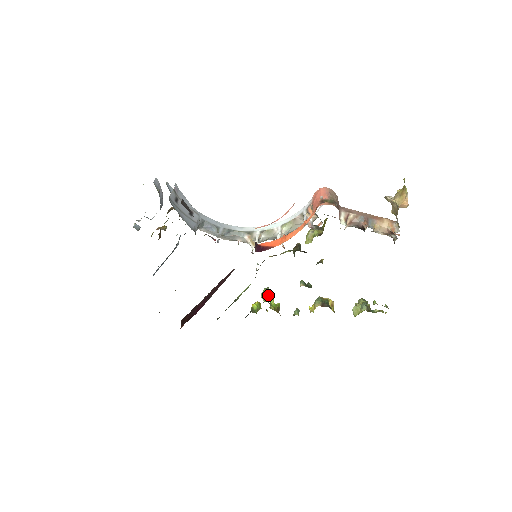
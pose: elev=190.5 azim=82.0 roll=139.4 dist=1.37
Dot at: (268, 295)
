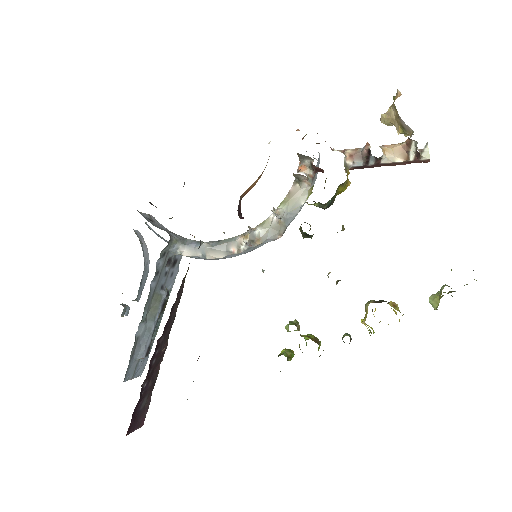
Dot at: (295, 322)
